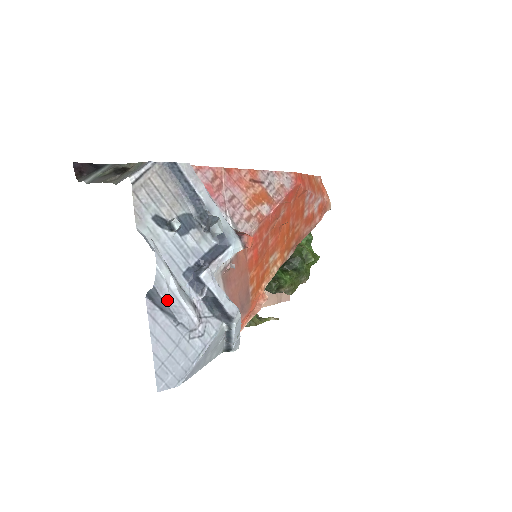
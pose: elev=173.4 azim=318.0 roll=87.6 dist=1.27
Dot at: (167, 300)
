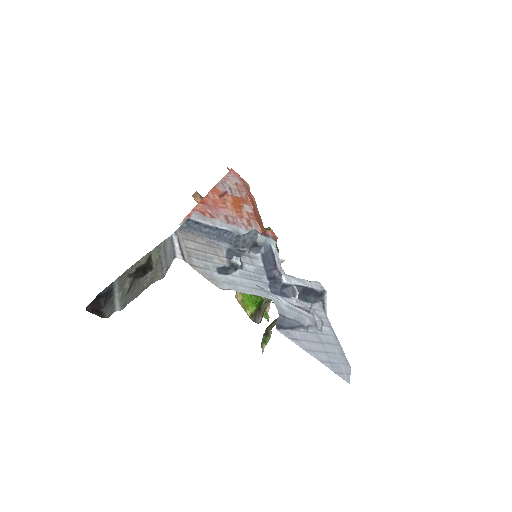
Dot at: (291, 316)
